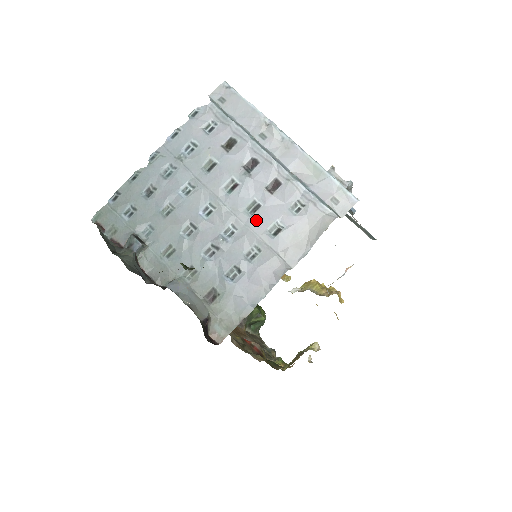
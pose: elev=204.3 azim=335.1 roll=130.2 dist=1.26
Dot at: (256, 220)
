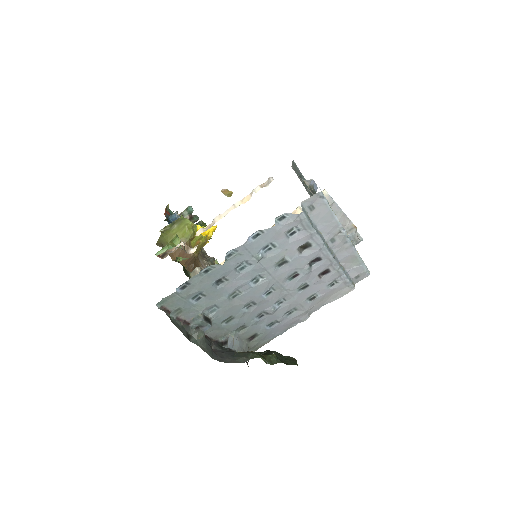
Dot at: (302, 294)
